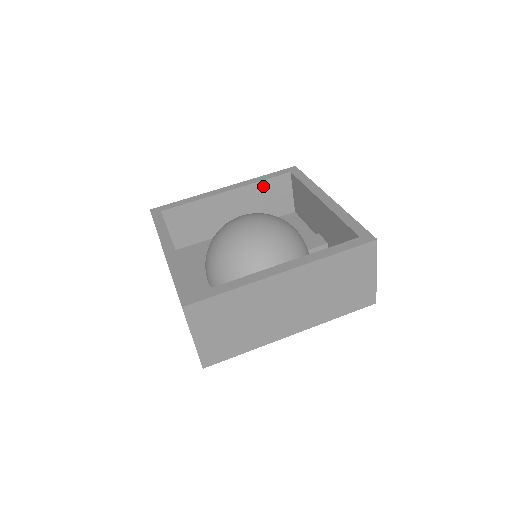
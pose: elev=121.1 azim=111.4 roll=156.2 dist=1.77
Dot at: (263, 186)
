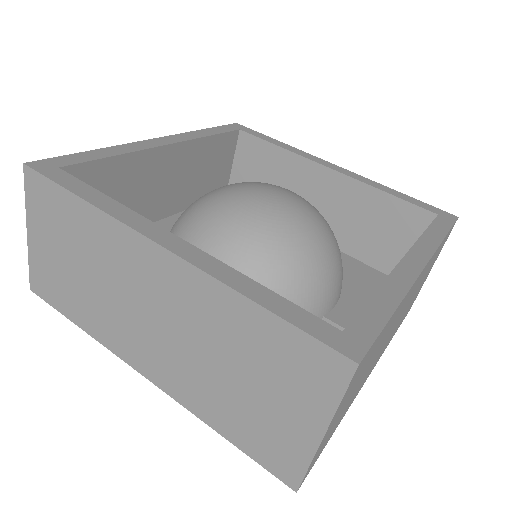
Dot at: (382, 202)
